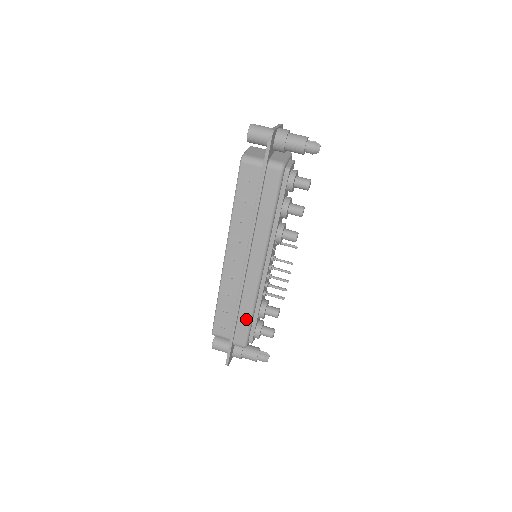
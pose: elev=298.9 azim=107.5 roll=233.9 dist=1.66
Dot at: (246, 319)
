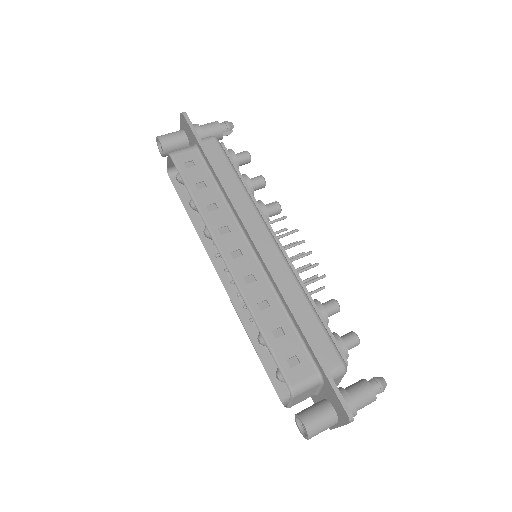
Dot at: (312, 319)
